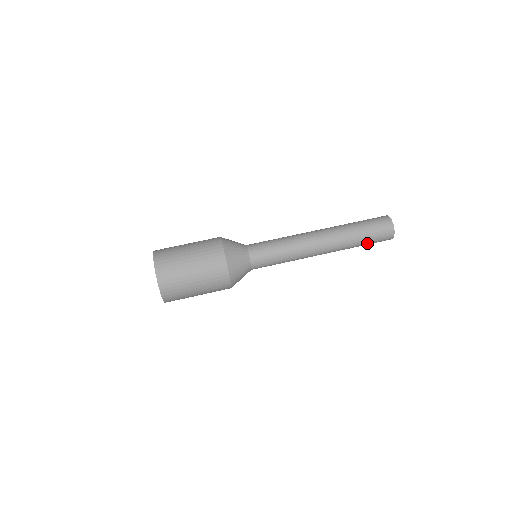
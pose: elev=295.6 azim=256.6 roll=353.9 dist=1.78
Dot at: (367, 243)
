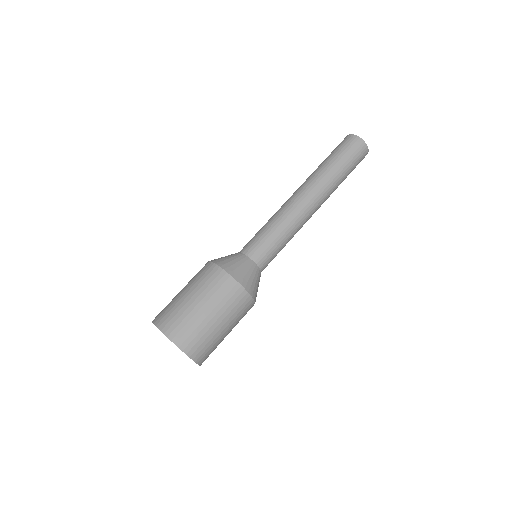
Dot at: (349, 170)
